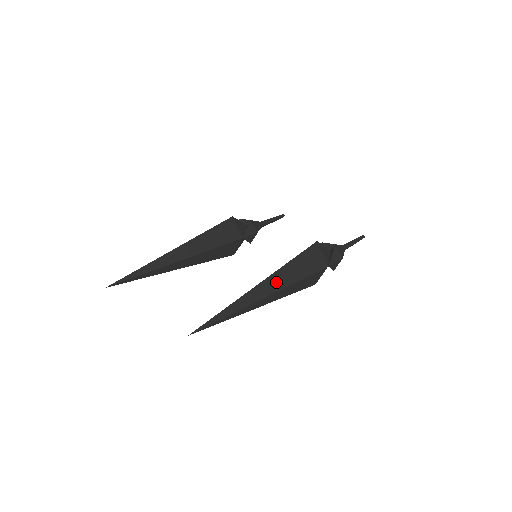
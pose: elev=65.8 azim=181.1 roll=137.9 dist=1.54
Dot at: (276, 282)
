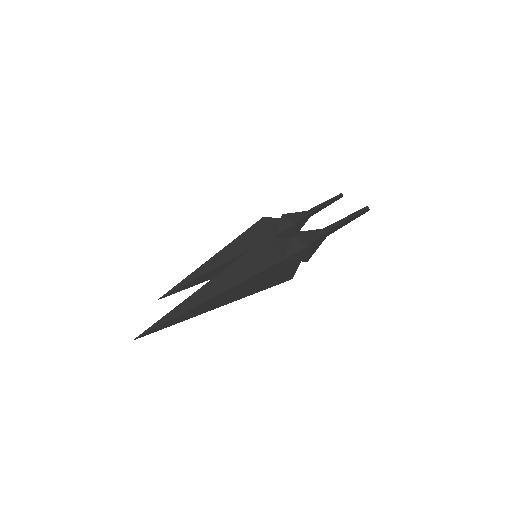
Dot at: (214, 287)
